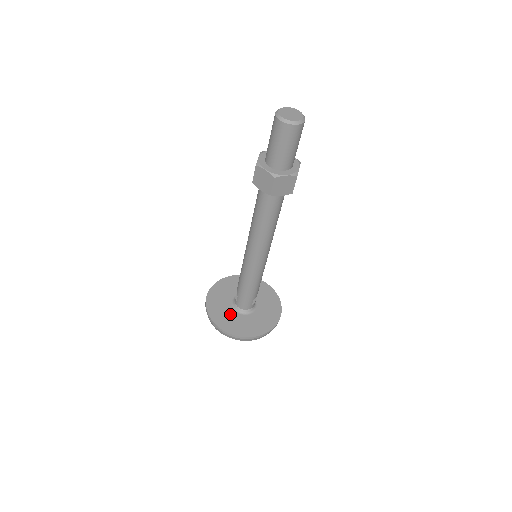
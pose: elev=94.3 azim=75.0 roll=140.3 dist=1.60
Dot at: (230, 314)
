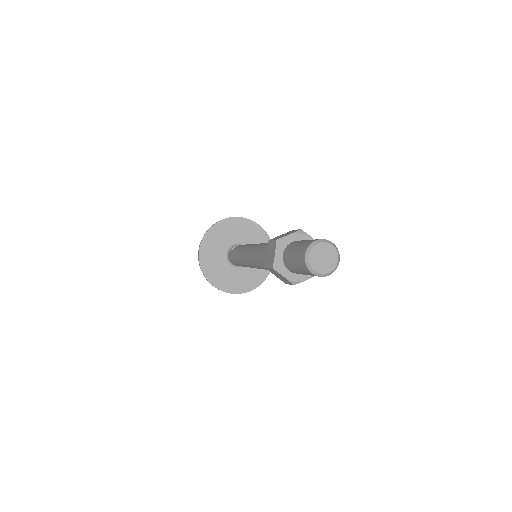
Dot at: (218, 252)
